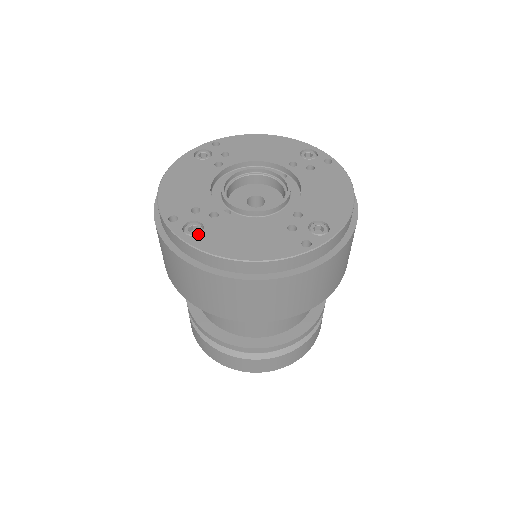
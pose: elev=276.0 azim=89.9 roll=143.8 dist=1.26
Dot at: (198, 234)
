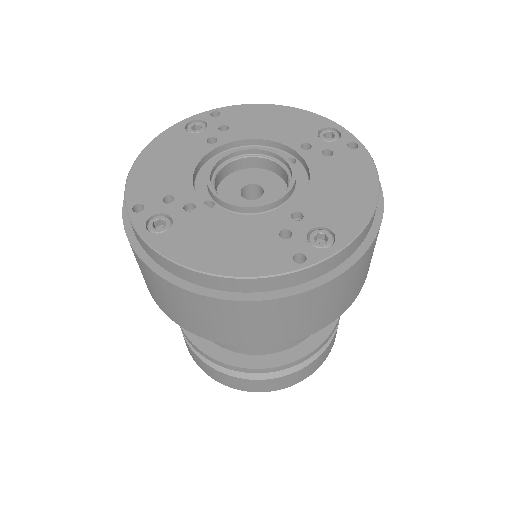
Dot at: (163, 232)
